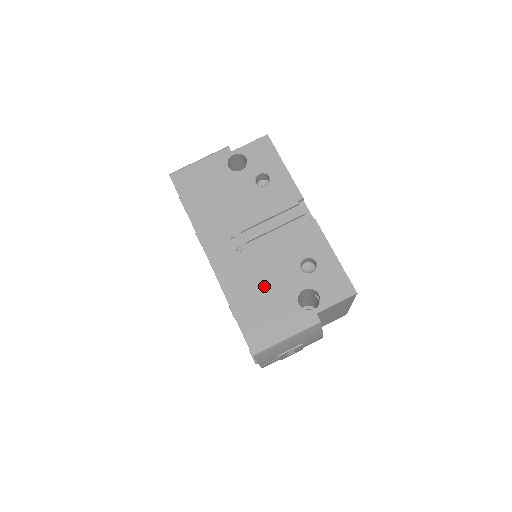
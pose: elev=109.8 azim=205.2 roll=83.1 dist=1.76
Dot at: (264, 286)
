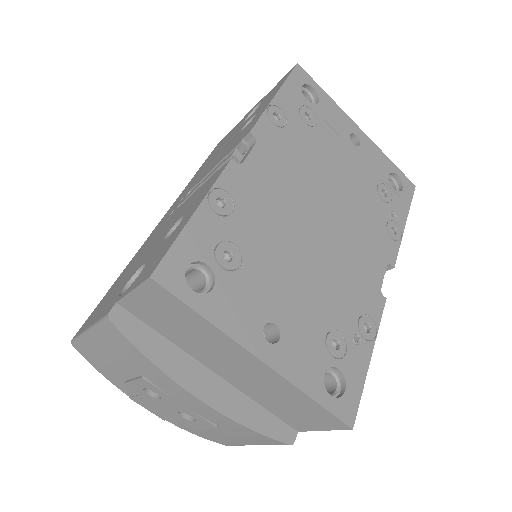
Dot at: occluded
